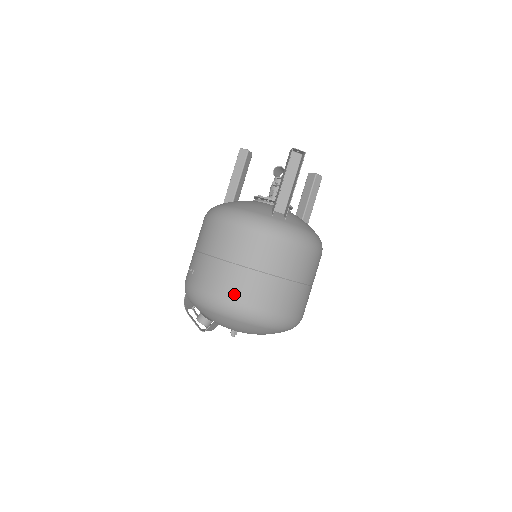
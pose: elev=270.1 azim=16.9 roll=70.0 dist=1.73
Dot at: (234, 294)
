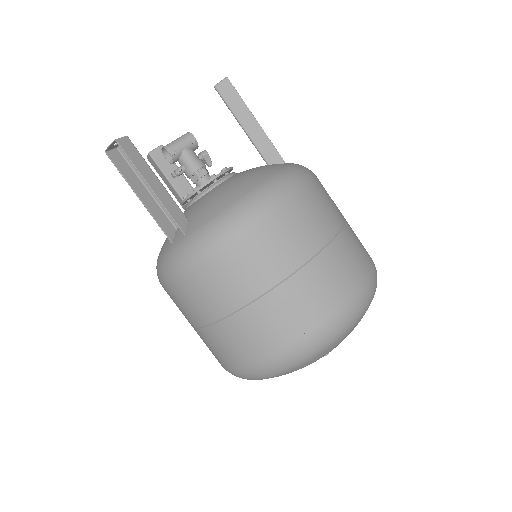
Dot at: (226, 361)
